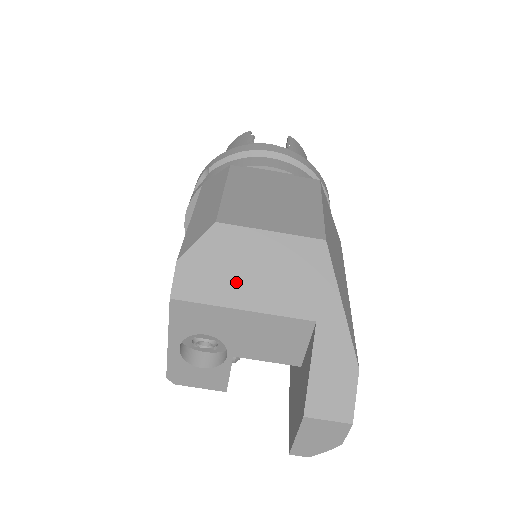
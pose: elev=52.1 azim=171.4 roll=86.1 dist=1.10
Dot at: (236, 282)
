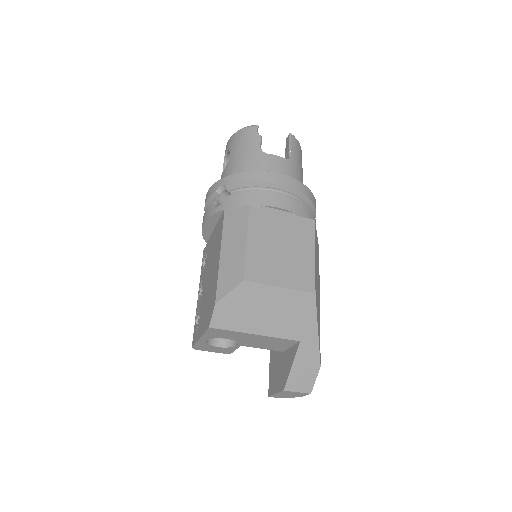
Dot at: (253, 318)
